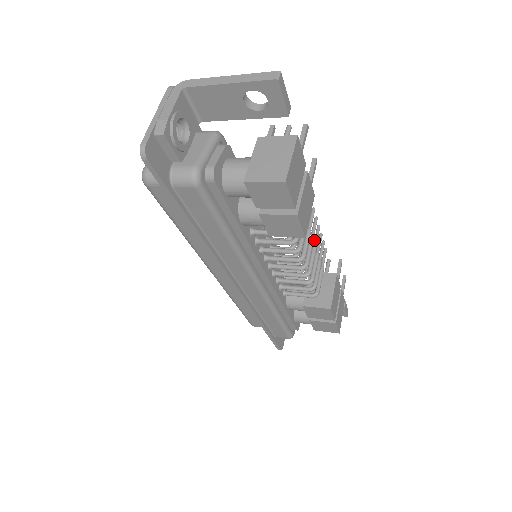
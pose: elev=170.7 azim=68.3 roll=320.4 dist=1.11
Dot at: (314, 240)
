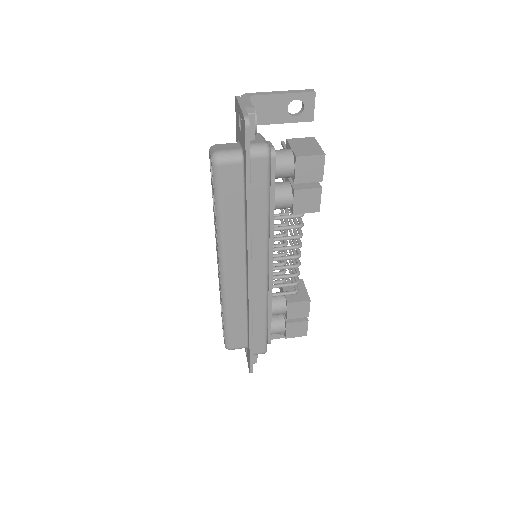
Dot at: (291, 245)
